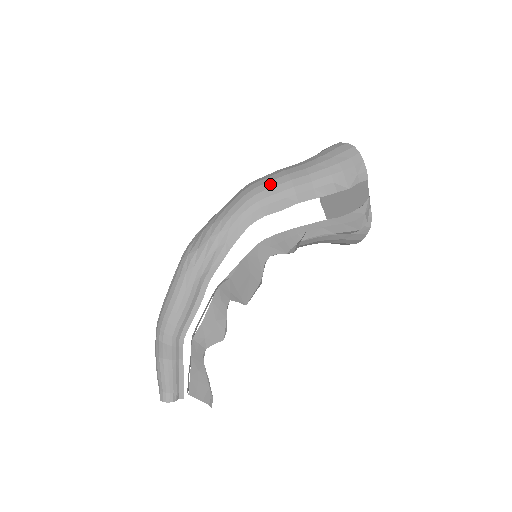
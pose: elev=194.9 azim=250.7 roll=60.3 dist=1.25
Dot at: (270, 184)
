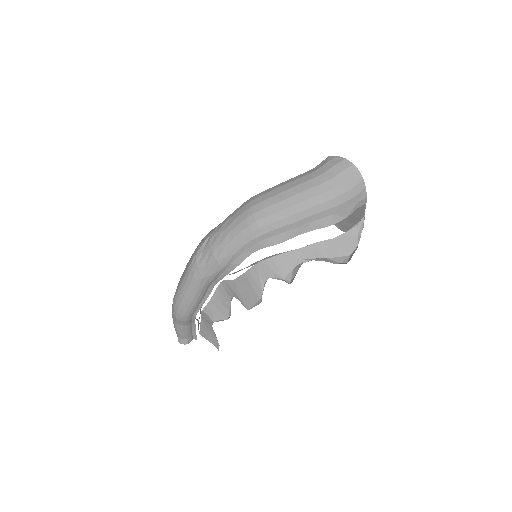
Dot at: (273, 218)
